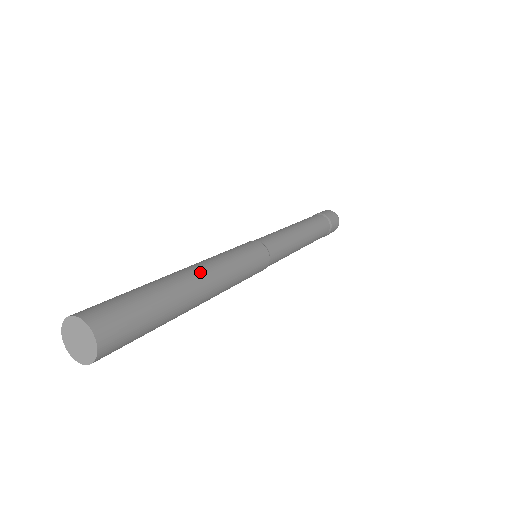
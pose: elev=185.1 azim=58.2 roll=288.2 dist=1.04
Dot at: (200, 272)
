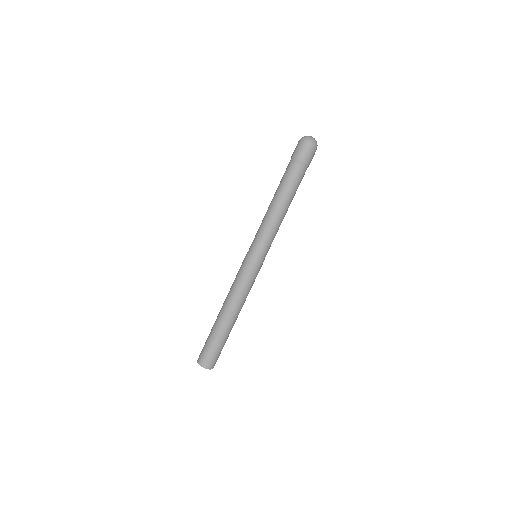
Dot at: (225, 310)
